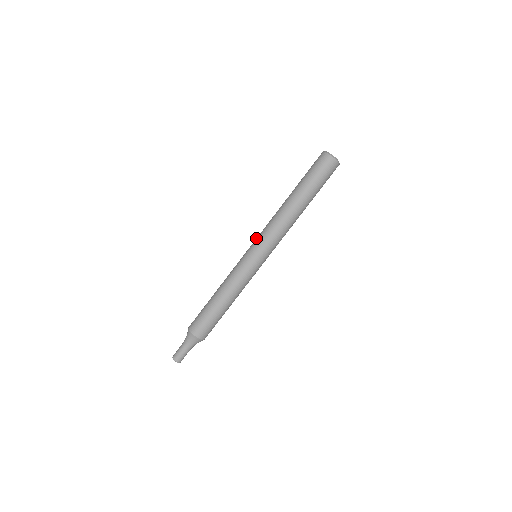
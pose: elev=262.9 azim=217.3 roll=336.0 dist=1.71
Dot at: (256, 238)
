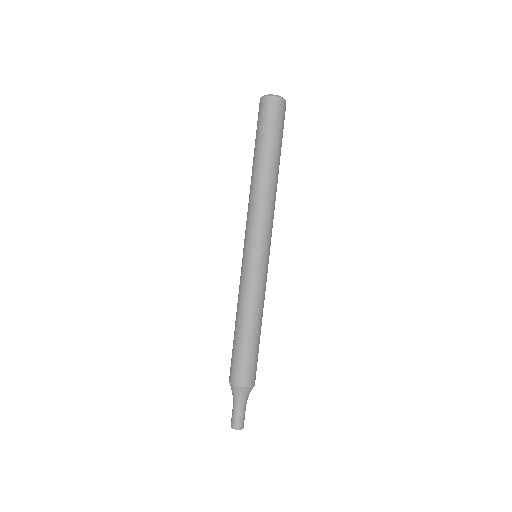
Dot at: (245, 236)
